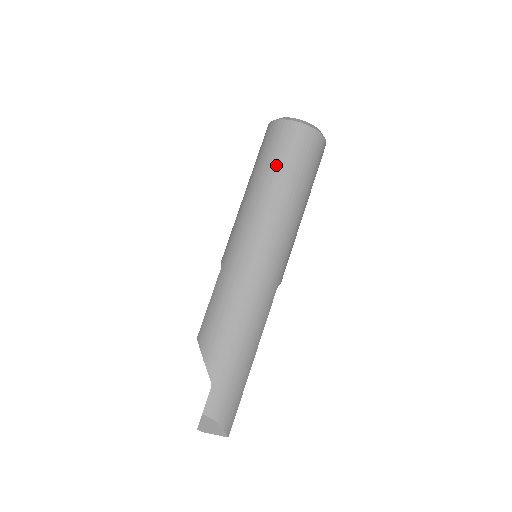
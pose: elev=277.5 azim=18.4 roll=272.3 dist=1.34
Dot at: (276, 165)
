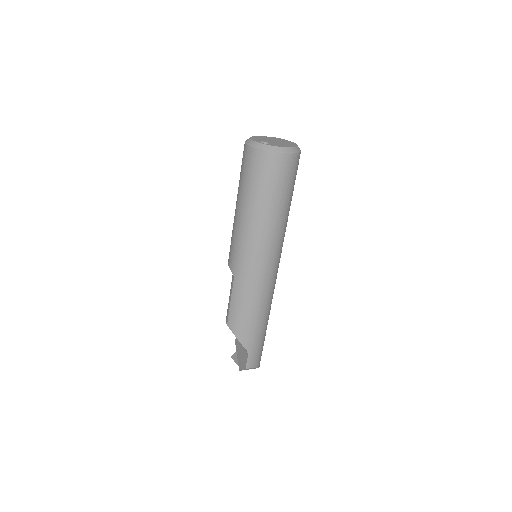
Dot at: (268, 196)
